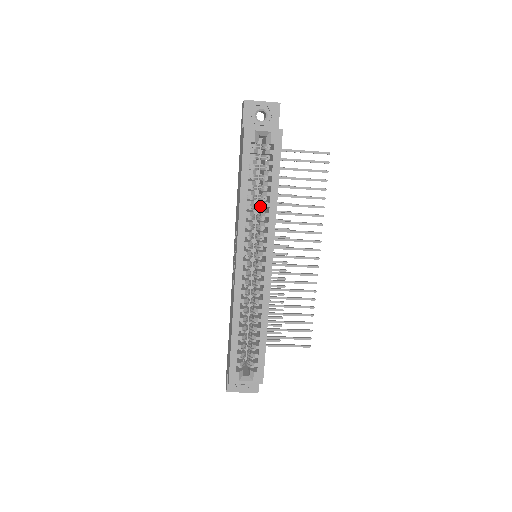
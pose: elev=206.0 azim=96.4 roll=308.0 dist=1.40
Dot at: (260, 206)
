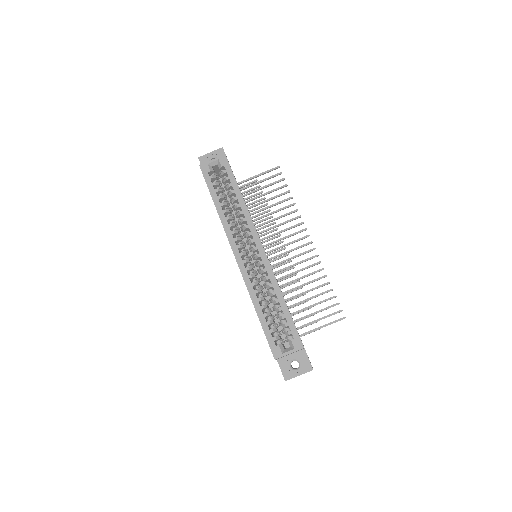
Dot at: (236, 212)
